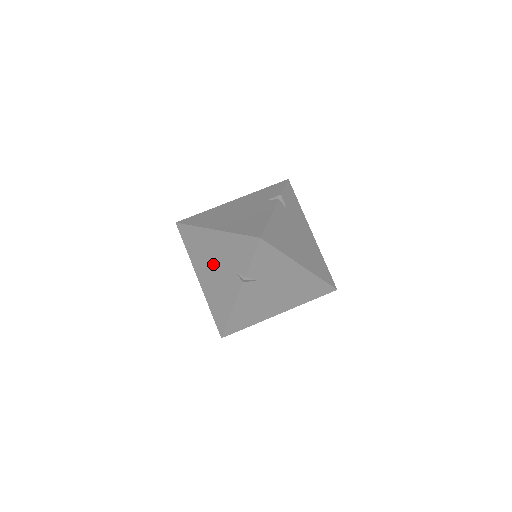
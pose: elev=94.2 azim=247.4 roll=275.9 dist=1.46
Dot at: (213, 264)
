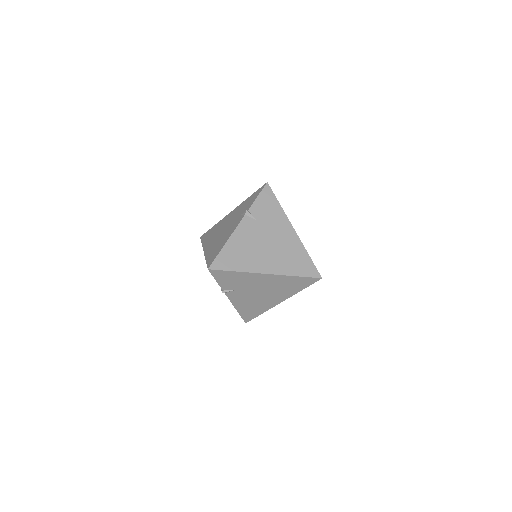
Dot at: (223, 229)
